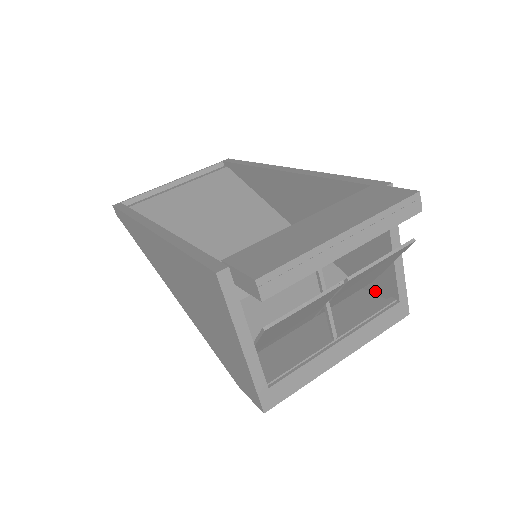
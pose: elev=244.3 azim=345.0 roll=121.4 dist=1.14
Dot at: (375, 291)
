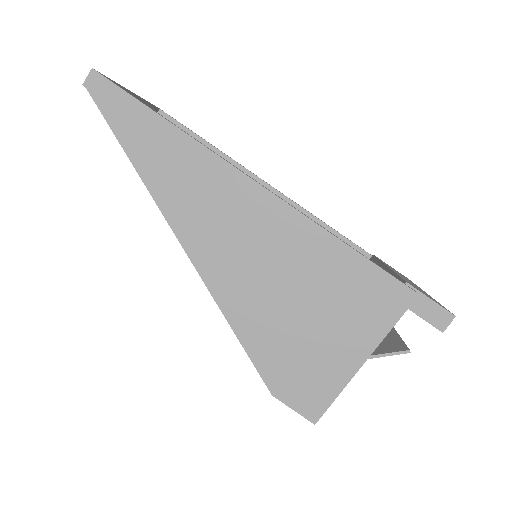
Dot at: occluded
